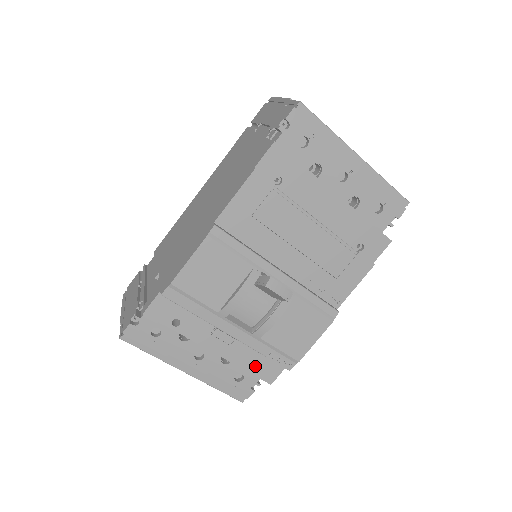
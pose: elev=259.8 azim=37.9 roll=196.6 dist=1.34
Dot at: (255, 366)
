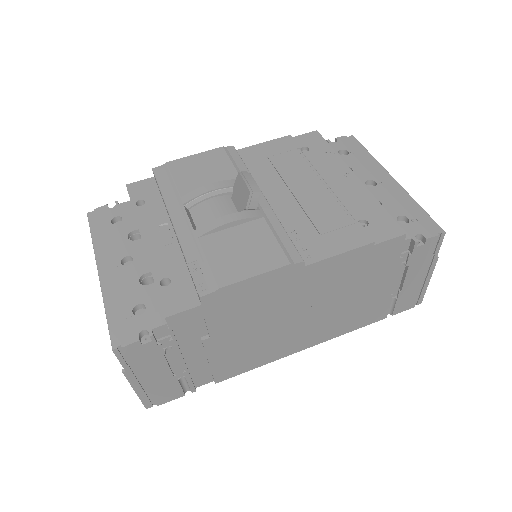
Dot at: (168, 289)
